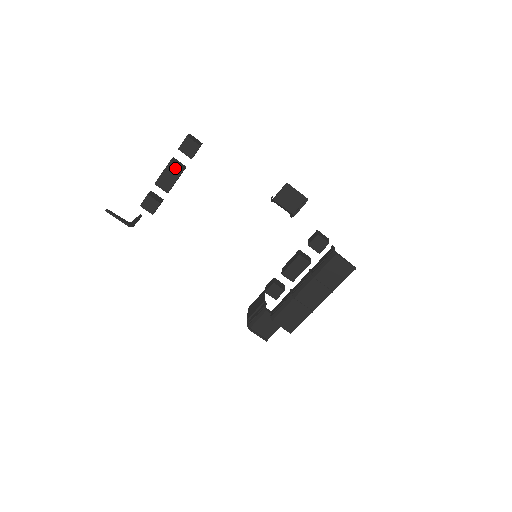
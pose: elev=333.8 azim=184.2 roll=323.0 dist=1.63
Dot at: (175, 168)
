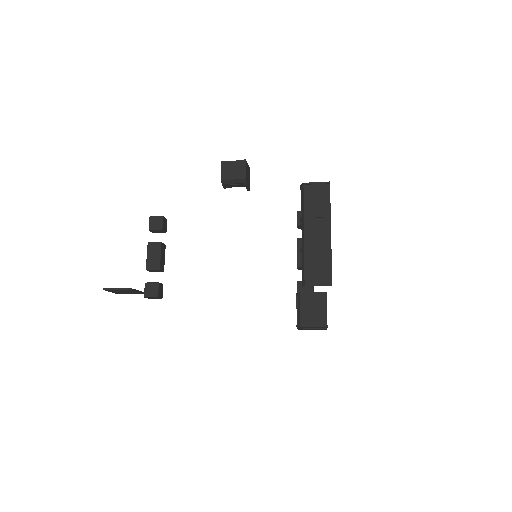
Dot at: (154, 245)
